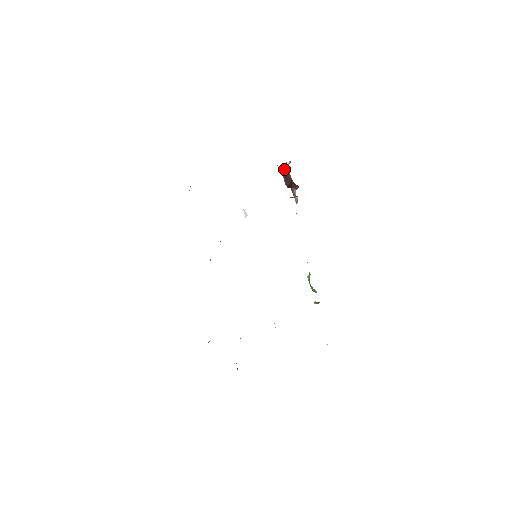
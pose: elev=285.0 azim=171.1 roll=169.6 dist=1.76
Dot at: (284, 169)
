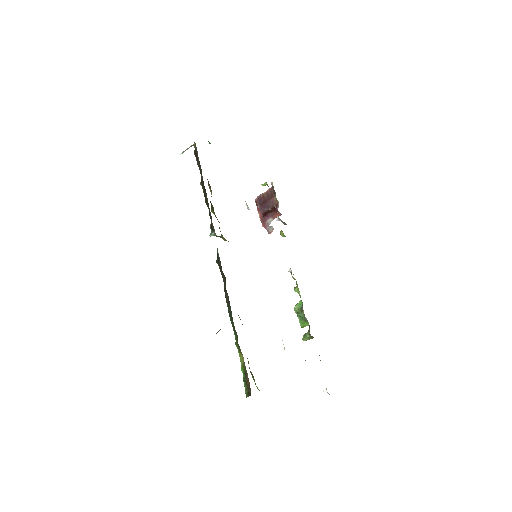
Dot at: (264, 194)
